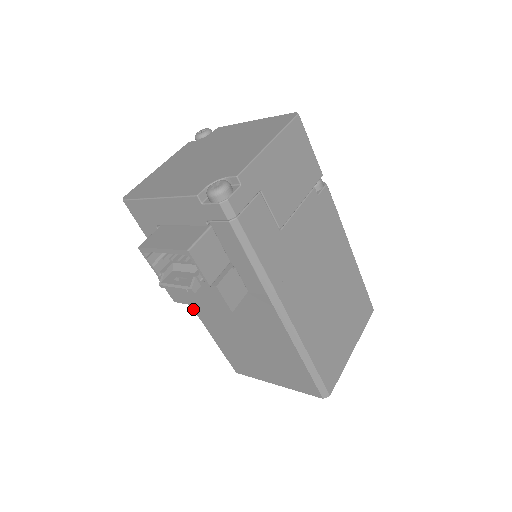
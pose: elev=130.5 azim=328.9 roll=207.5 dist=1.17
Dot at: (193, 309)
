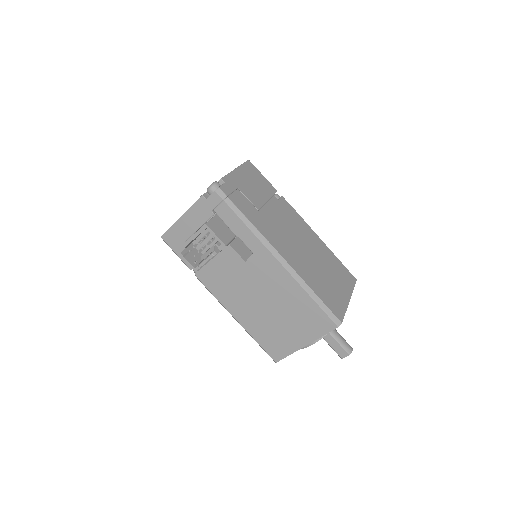
Dot at: (226, 309)
